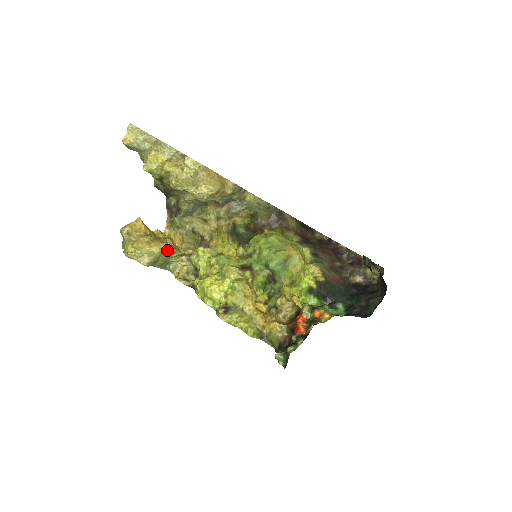
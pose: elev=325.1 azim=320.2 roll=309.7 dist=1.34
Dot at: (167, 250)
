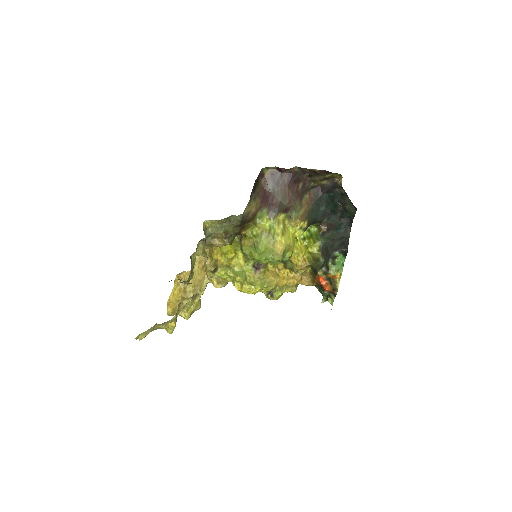
Dot at: occluded
